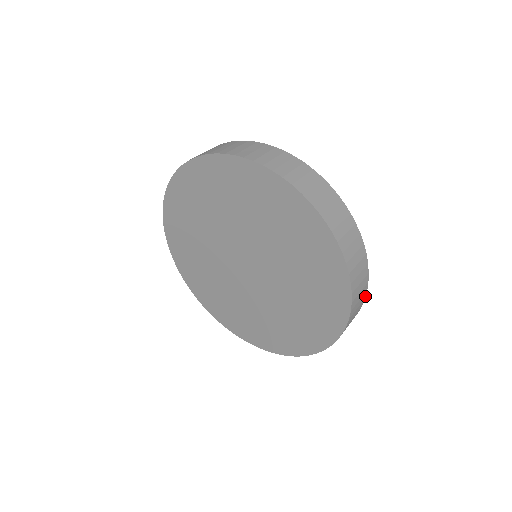
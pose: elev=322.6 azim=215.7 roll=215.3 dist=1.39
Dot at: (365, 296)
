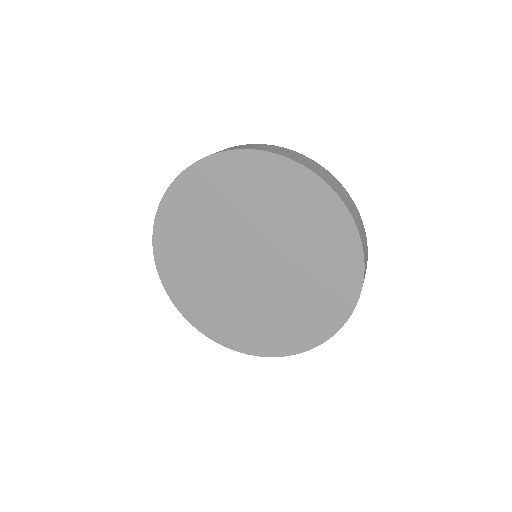
Dot at: occluded
